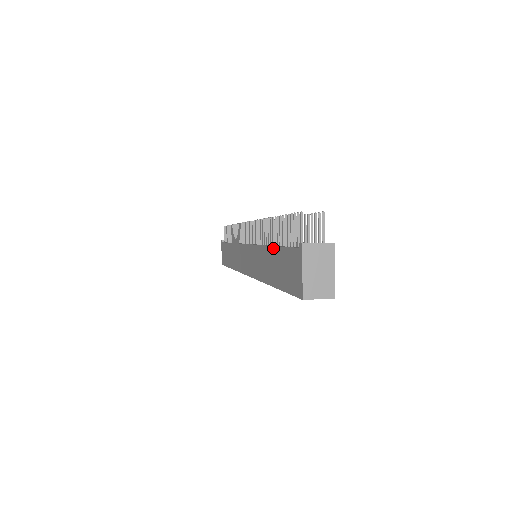
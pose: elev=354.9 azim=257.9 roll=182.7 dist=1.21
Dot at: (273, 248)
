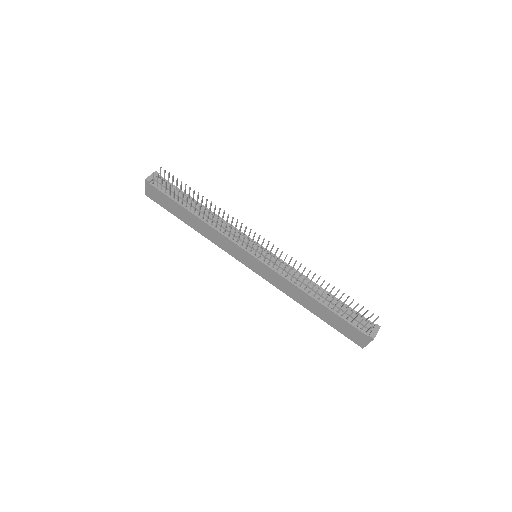
Dot at: (325, 308)
